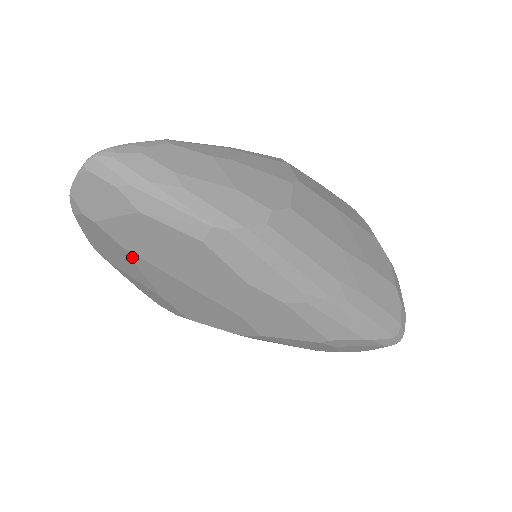
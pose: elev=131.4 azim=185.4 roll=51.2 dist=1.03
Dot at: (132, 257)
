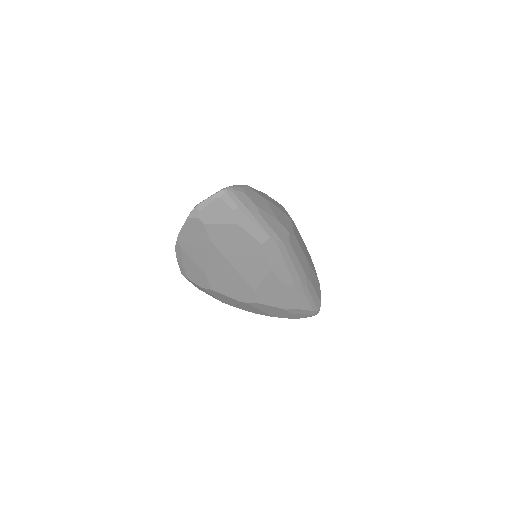
Dot at: (211, 247)
